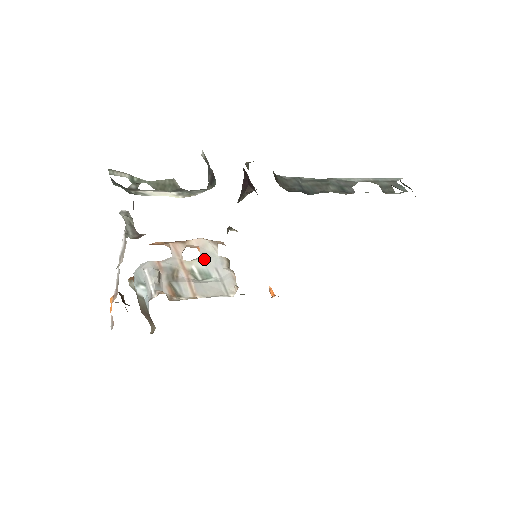
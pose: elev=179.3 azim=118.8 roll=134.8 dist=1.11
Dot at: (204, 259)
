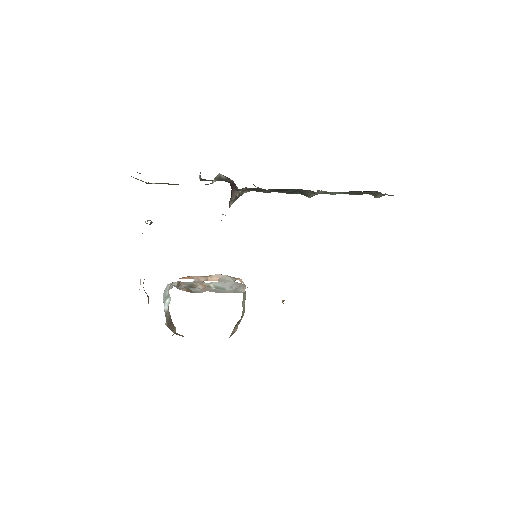
Dot at: (221, 282)
